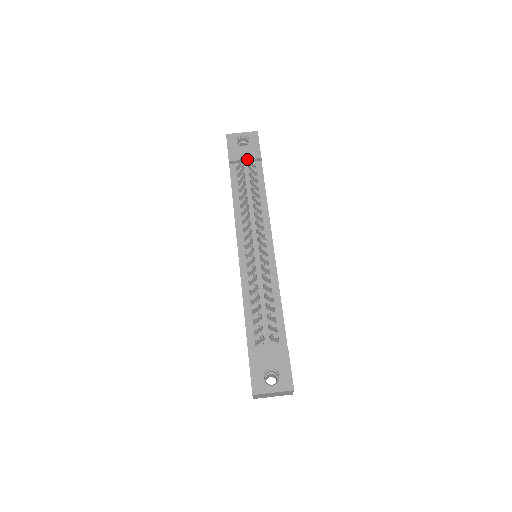
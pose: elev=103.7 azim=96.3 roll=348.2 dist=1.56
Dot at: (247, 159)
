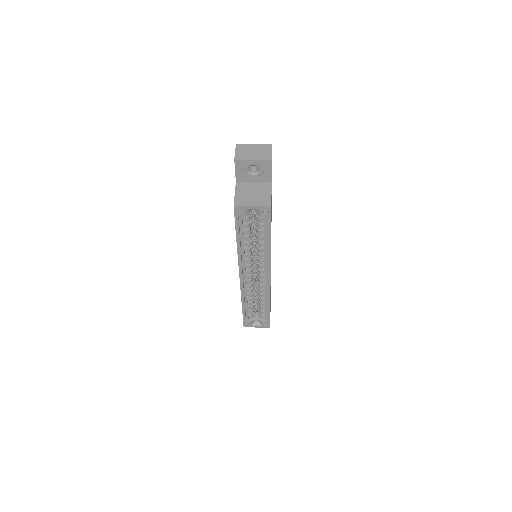
Dot at: occluded
